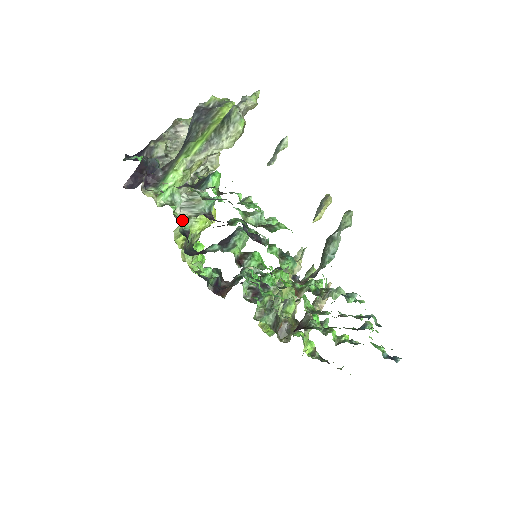
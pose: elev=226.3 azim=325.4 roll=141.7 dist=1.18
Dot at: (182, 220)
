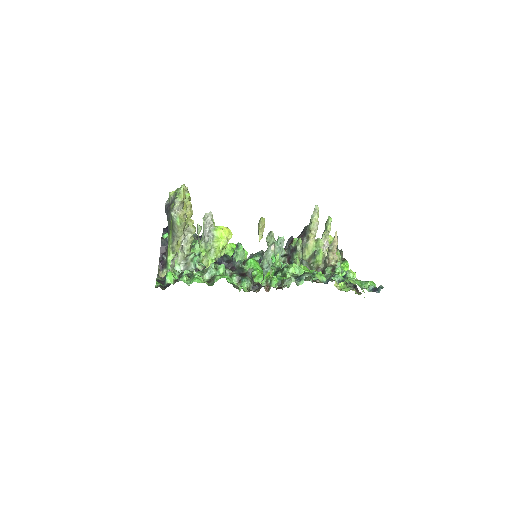
Dot at: (198, 263)
